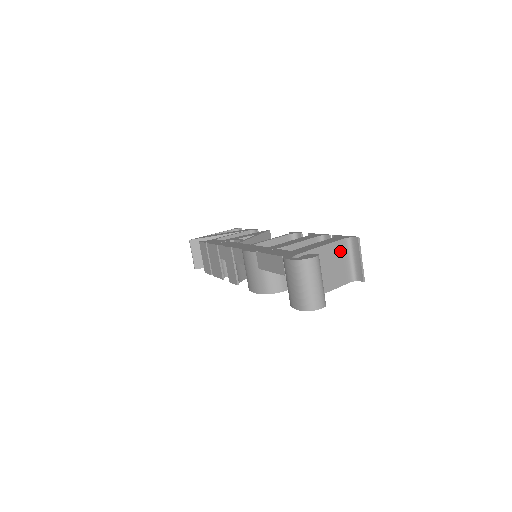
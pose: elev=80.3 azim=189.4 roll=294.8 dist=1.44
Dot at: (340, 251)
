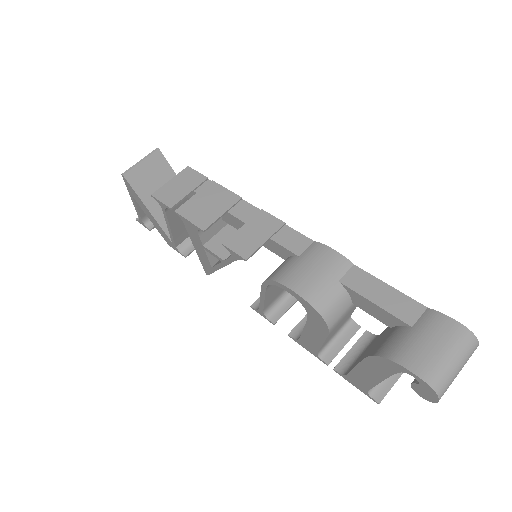
Dot at: occluded
